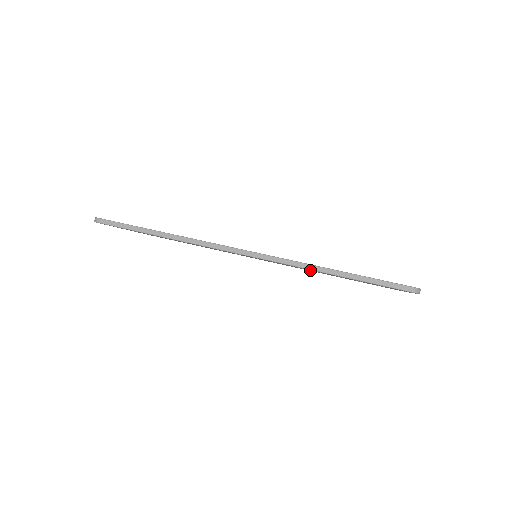
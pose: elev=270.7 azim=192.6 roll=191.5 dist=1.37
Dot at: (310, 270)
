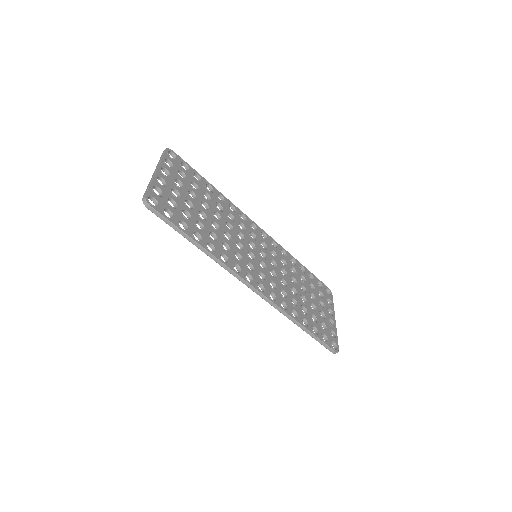
Dot at: occluded
